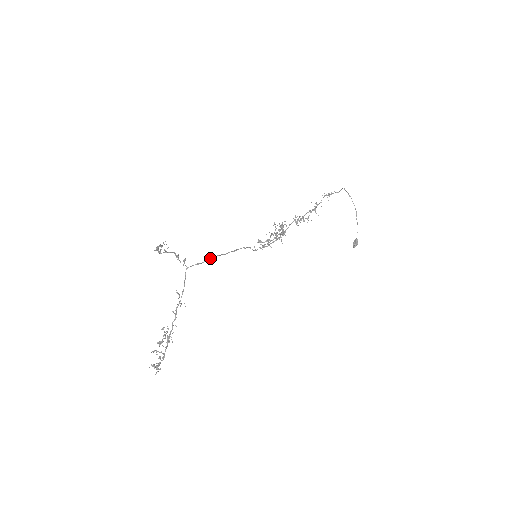
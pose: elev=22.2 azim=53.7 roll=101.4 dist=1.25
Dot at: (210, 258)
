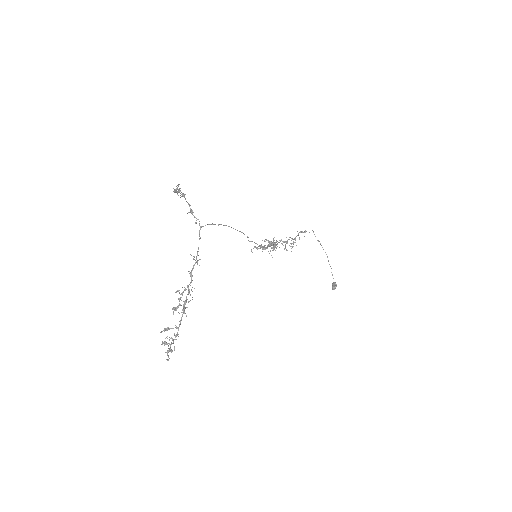
Dot at: occluded
